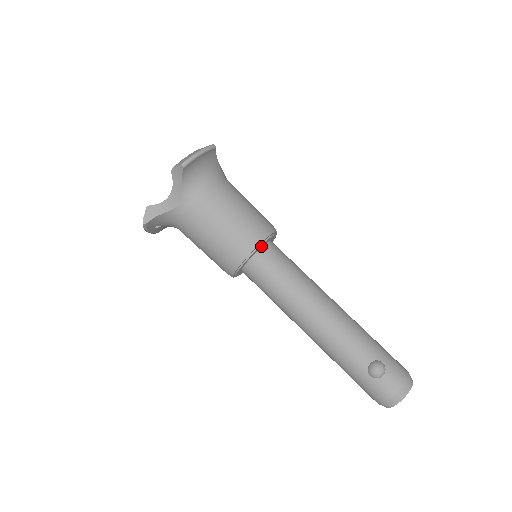
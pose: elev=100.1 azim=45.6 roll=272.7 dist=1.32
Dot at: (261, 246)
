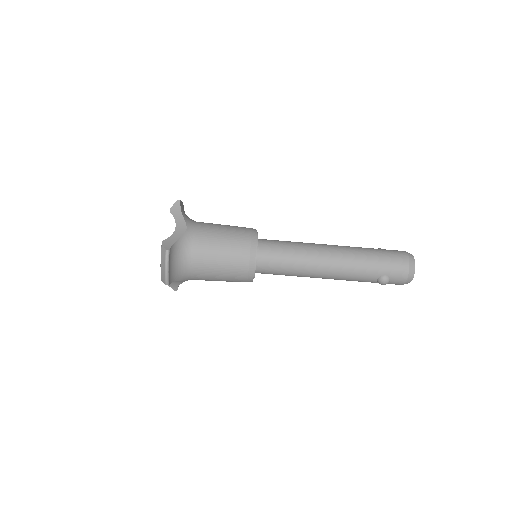
Dot at: (255, 266)
